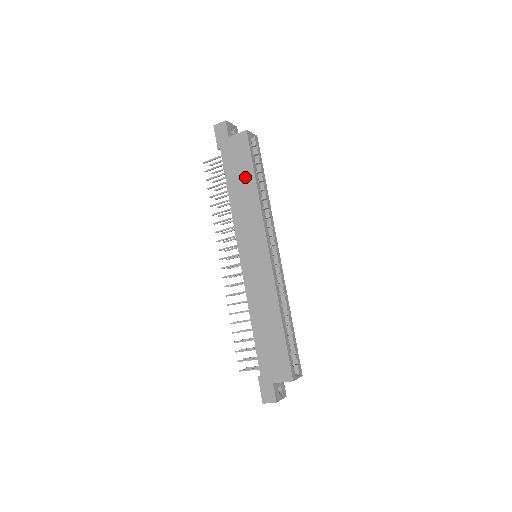
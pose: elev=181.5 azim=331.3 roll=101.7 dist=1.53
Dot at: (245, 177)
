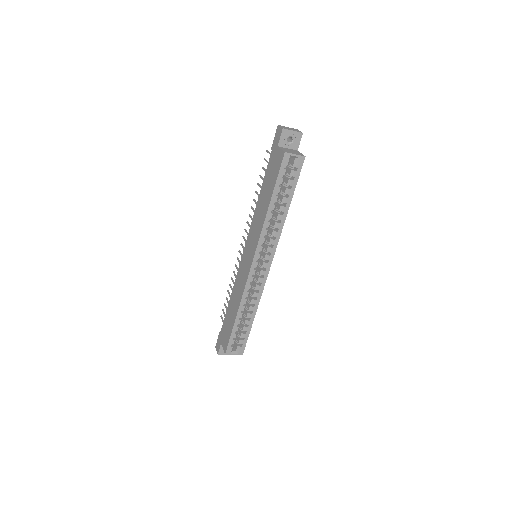
Dot at: (268, 193)
